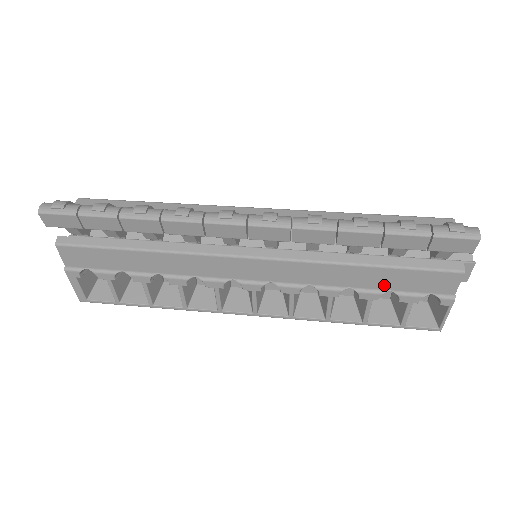
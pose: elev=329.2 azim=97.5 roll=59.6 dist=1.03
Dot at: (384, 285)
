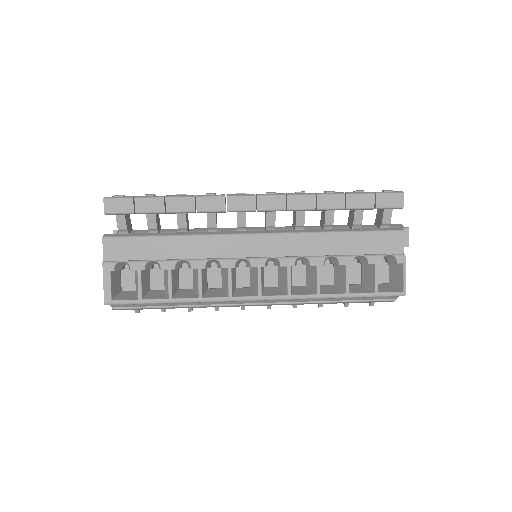
Dot at: (354, 250)
